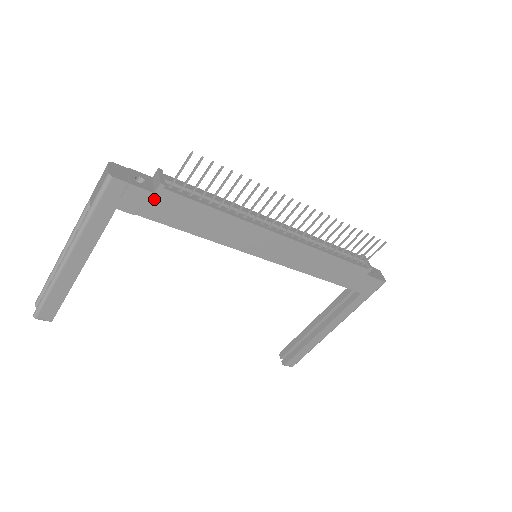
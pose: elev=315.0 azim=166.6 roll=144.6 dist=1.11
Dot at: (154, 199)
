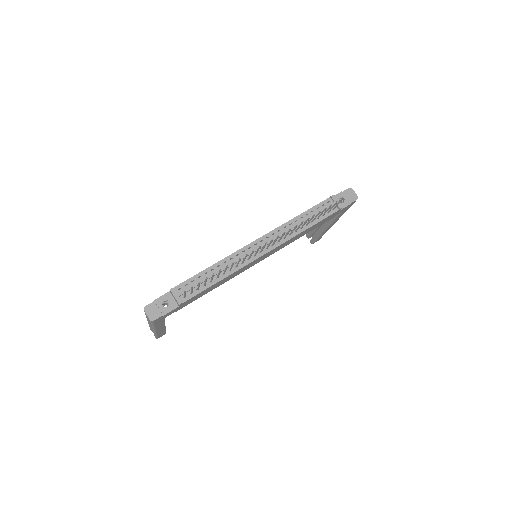
Dot at: (181, 306)
